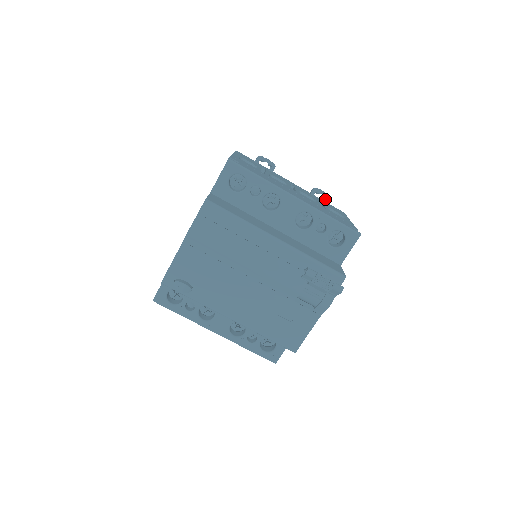
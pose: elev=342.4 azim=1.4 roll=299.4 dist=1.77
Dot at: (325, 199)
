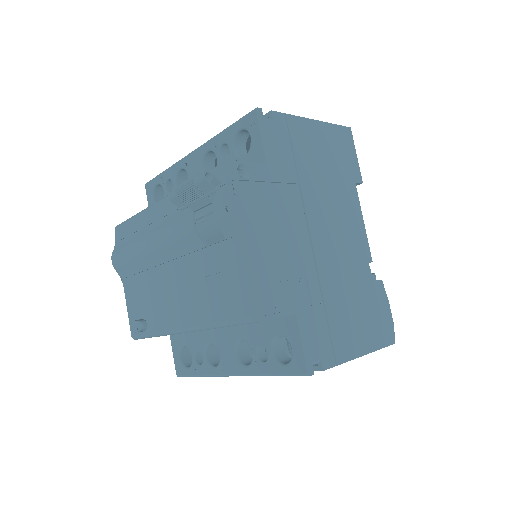
Dot at: occluded
